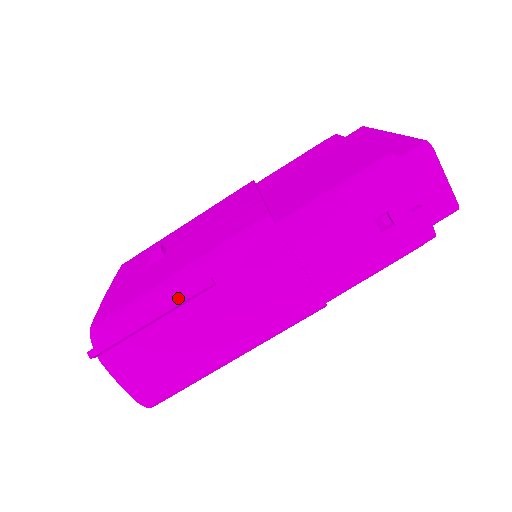
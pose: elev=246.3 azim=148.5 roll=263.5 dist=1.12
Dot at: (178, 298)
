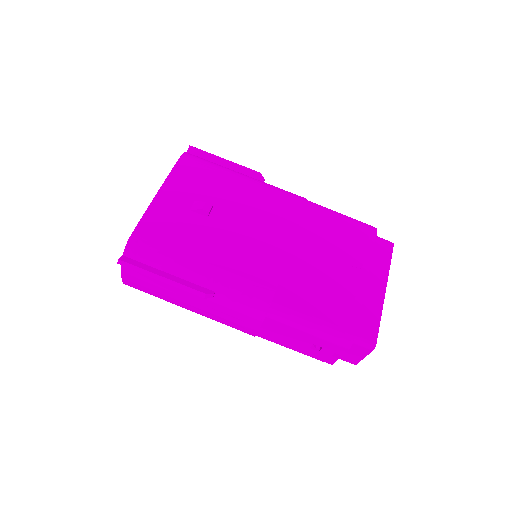
Dot at: (189, 288)
